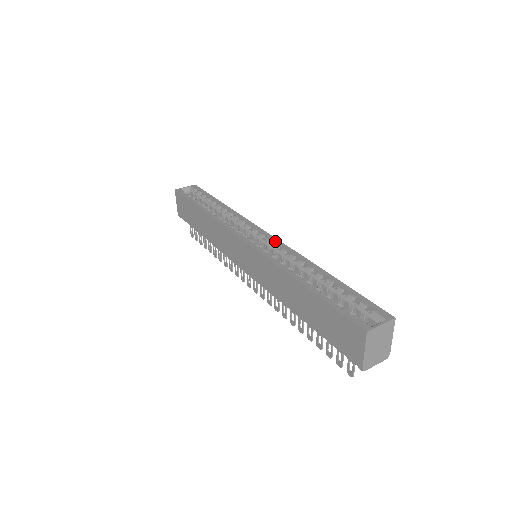
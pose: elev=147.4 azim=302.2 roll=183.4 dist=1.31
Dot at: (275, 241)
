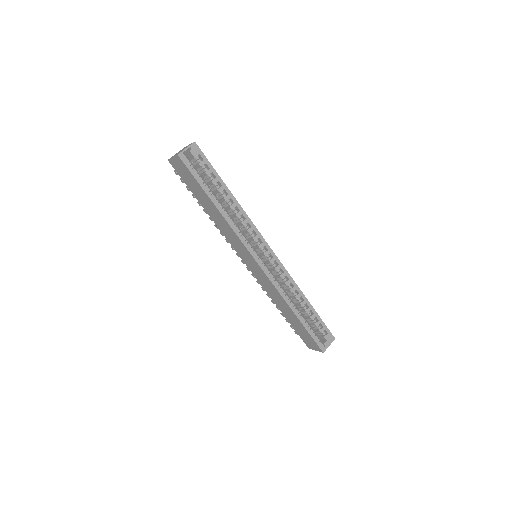
Dot at: (278, 263)
